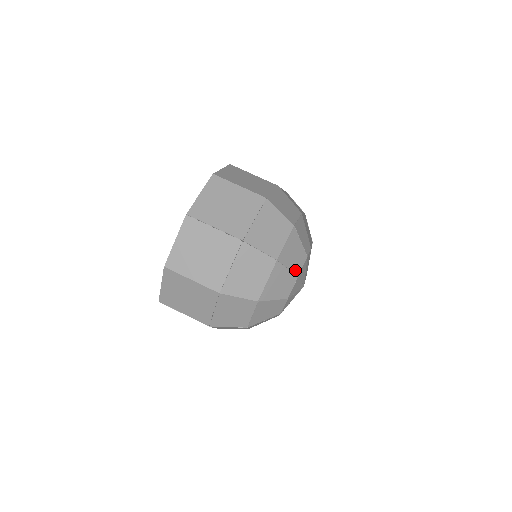
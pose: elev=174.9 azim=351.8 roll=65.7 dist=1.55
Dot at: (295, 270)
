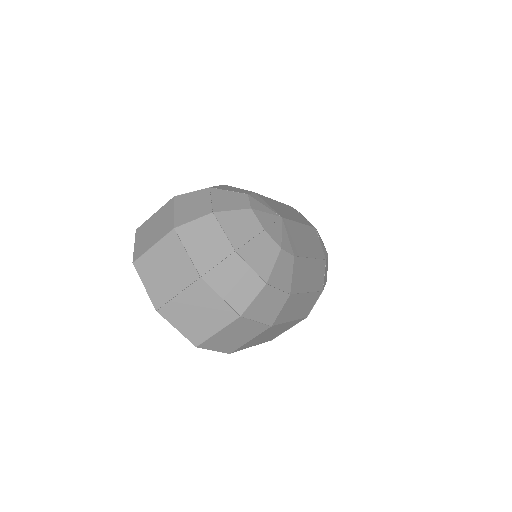
Dot at: (242, 207)
